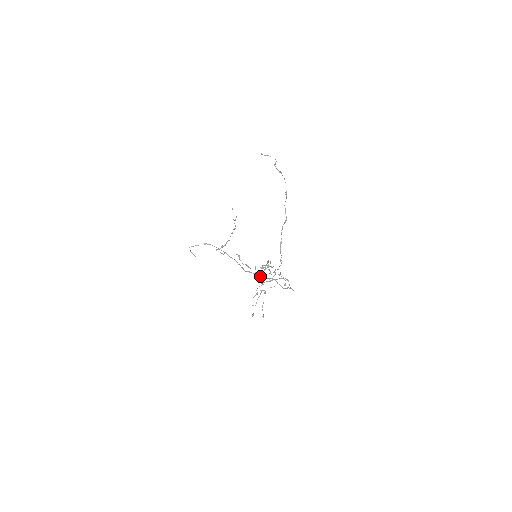
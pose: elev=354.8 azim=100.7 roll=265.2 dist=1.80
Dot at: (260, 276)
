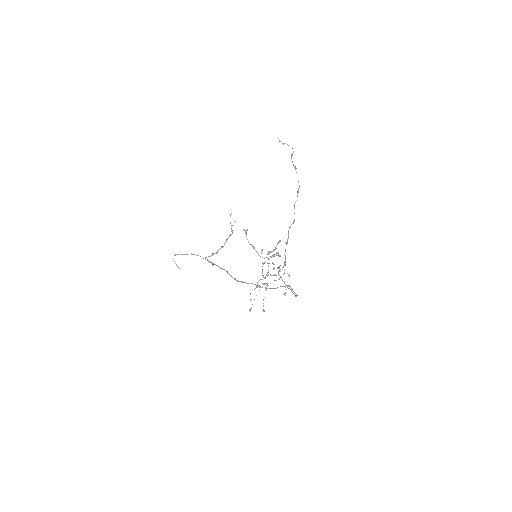
Dot at: (262, 270)
